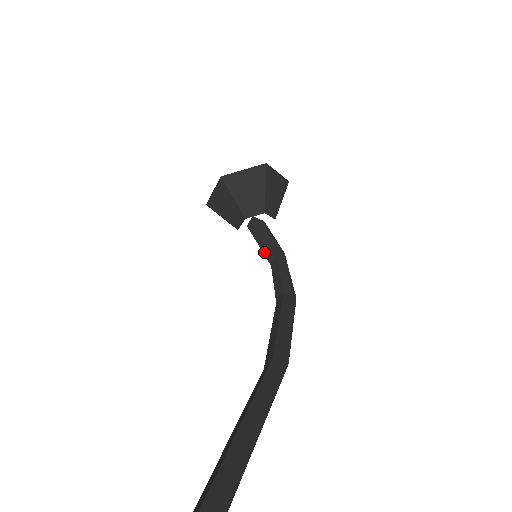
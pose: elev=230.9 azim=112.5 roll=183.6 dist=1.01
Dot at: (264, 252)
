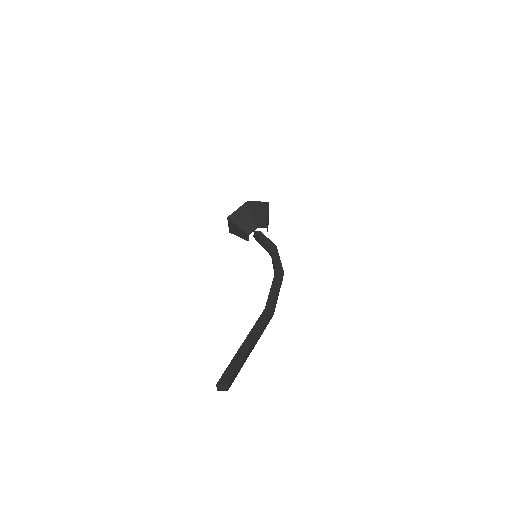
Dot at: occluded
